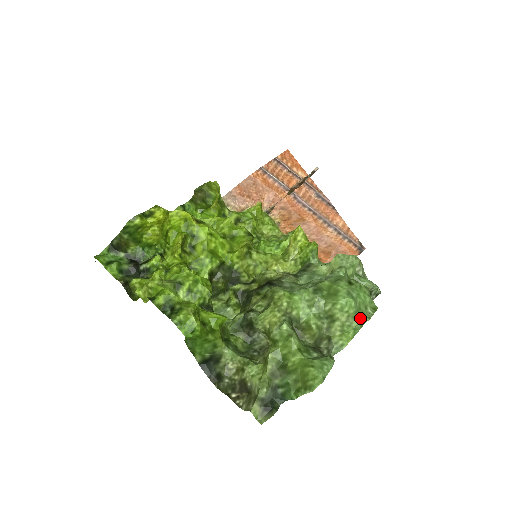
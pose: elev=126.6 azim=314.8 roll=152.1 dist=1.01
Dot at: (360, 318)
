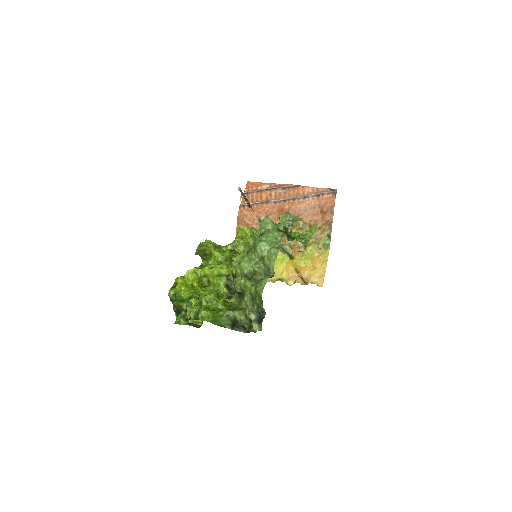
Dot at: (274, 246)
